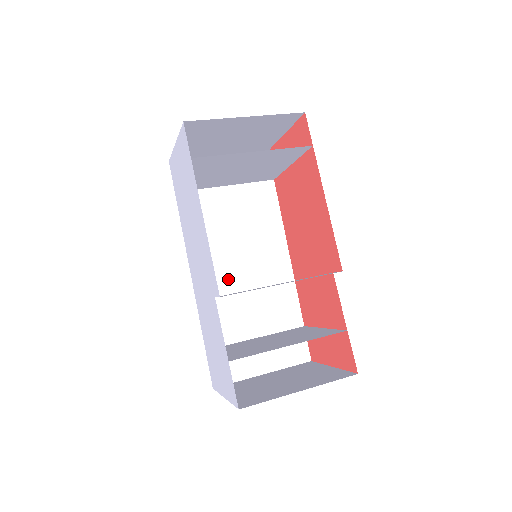
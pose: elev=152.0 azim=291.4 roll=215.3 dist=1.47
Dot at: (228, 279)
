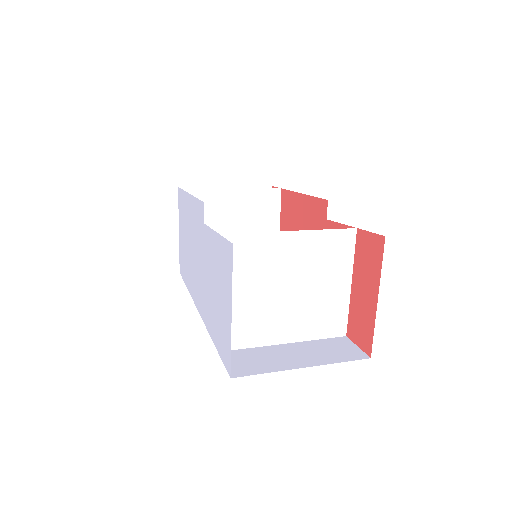
Dot at: occluded
